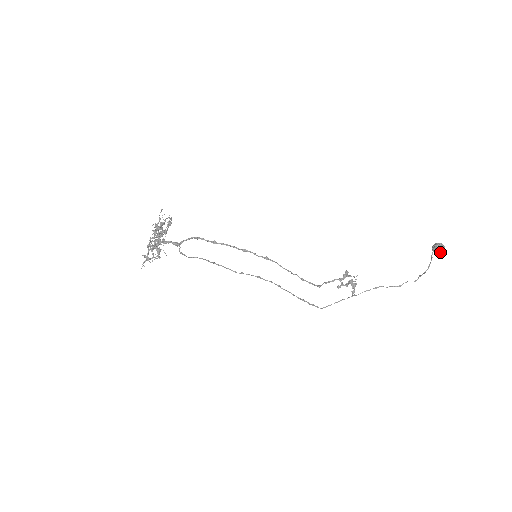
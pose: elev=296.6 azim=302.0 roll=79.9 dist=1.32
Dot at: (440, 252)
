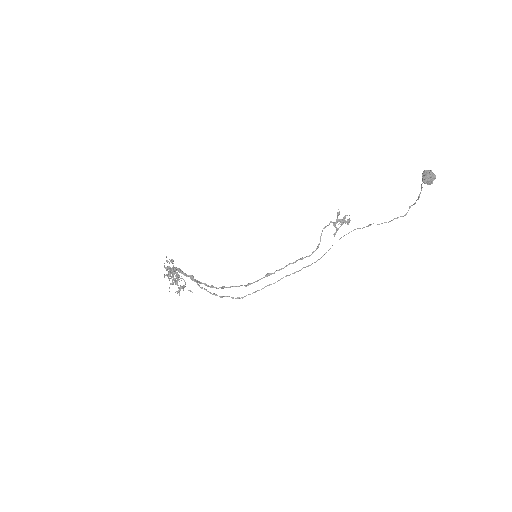
Dot at: occluded
